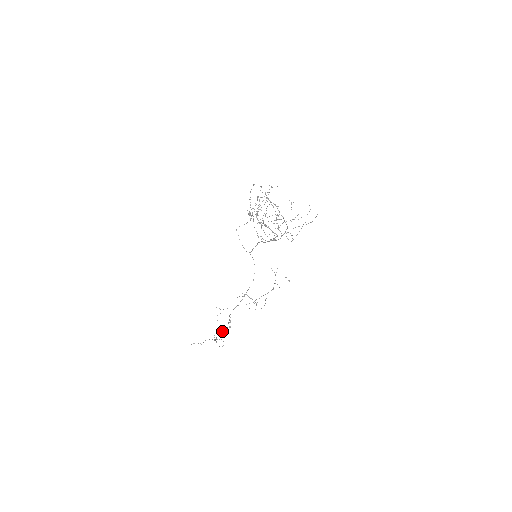
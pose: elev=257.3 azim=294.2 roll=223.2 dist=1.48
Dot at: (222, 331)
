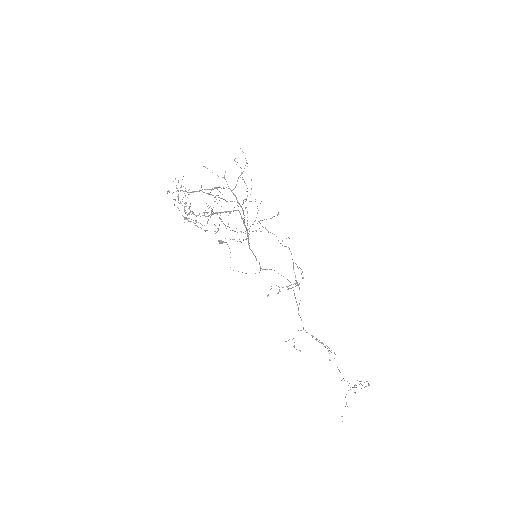
Dot at: occluded
